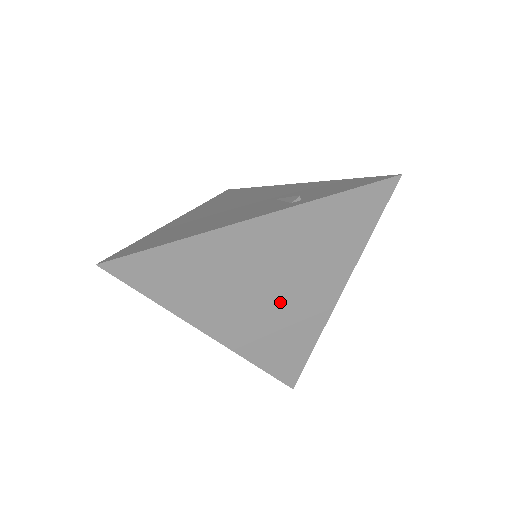
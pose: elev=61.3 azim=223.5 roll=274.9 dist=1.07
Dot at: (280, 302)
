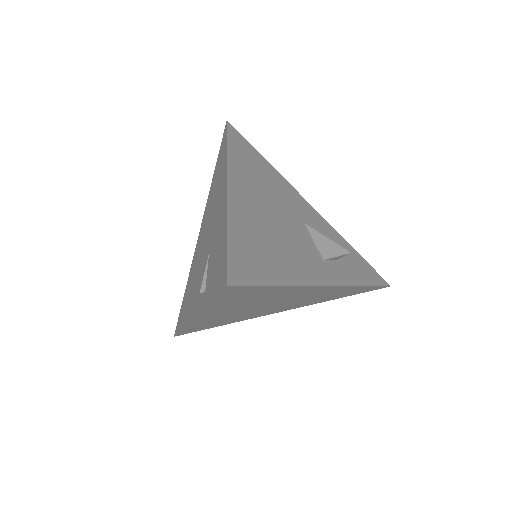
Dot at: (288, 302)
